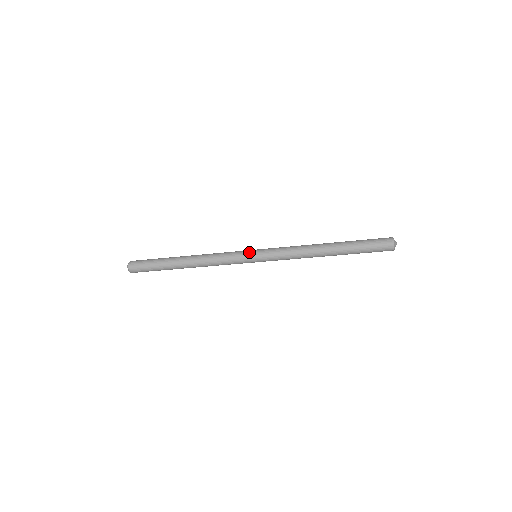
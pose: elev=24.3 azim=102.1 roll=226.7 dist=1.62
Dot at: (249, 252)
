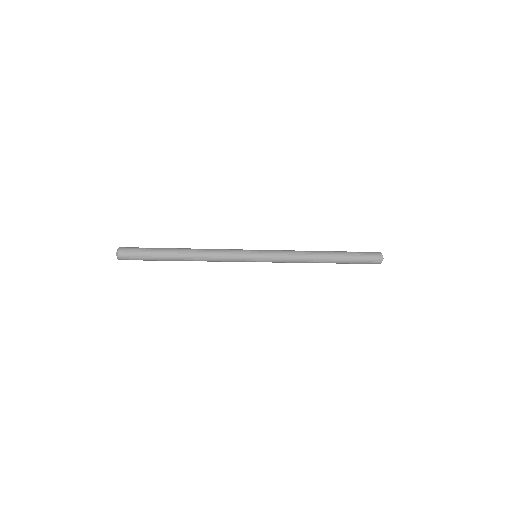
Dot at: (251, 259)
